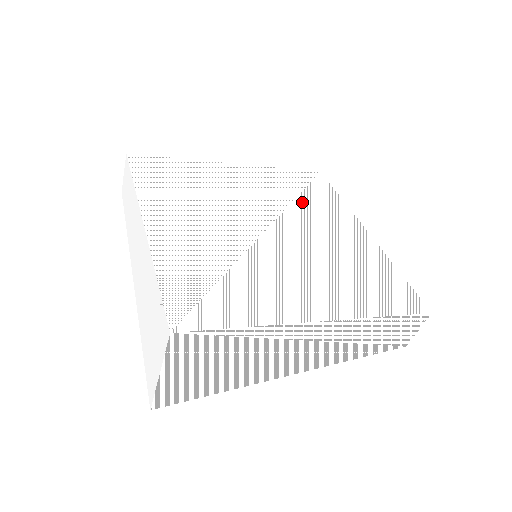
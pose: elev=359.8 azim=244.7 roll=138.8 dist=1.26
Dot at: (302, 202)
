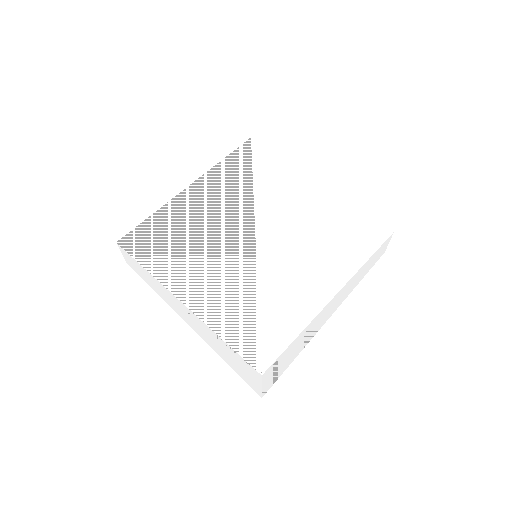
Dot at: (260, 188)
